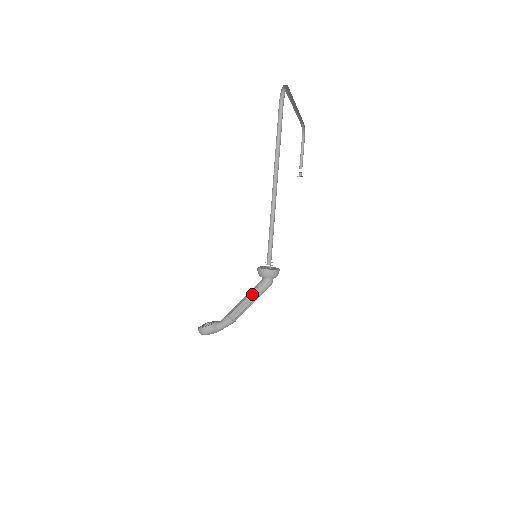
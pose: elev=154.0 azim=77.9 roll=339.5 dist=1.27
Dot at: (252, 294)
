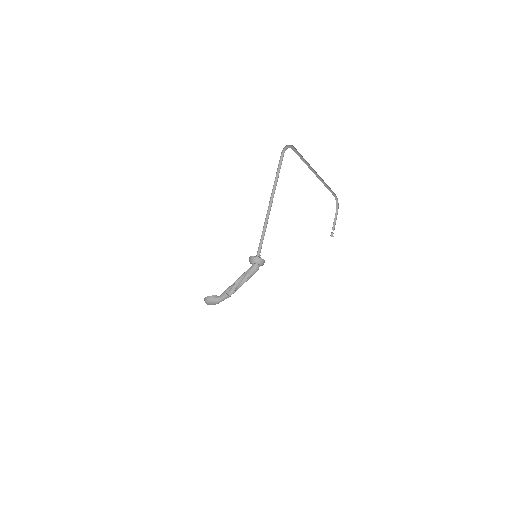
Dot at: (243, 275)
